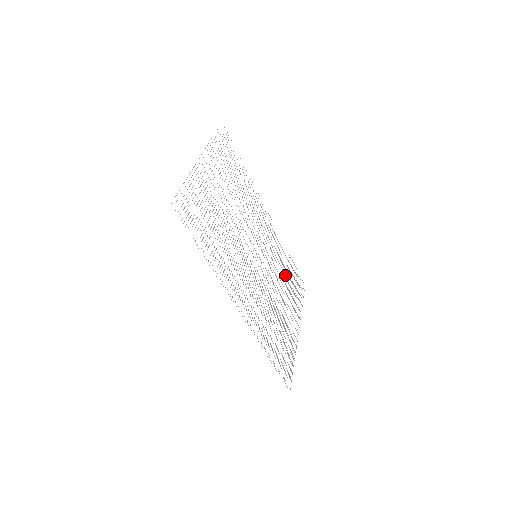
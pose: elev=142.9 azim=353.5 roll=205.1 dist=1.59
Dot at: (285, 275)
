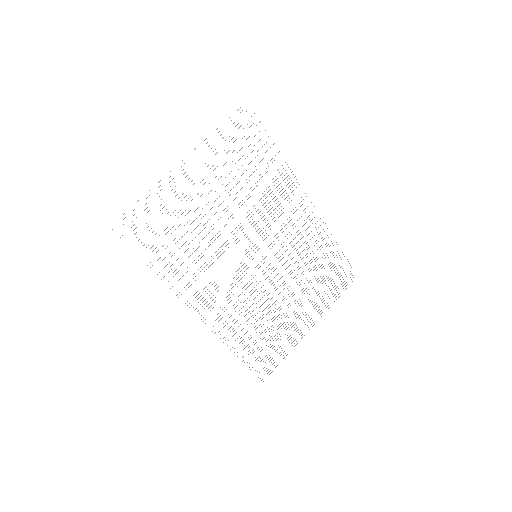
Dot at: (314, 269)
